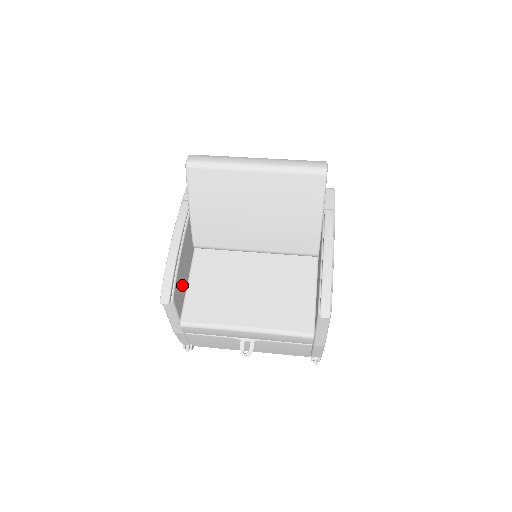
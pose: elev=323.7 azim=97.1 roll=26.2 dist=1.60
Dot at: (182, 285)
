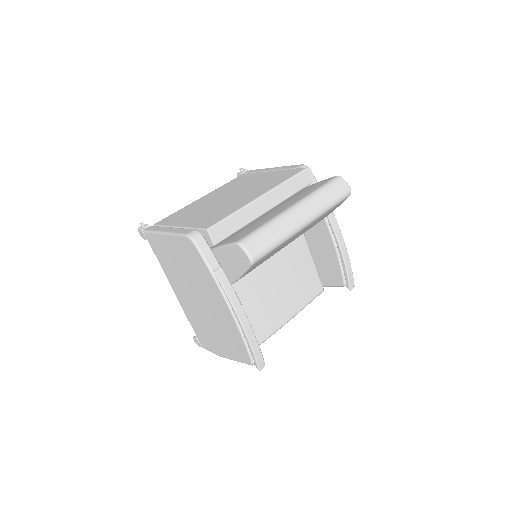
Dot at: occluded
